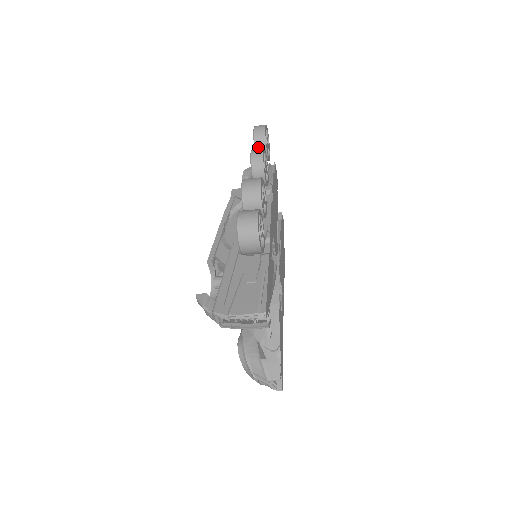
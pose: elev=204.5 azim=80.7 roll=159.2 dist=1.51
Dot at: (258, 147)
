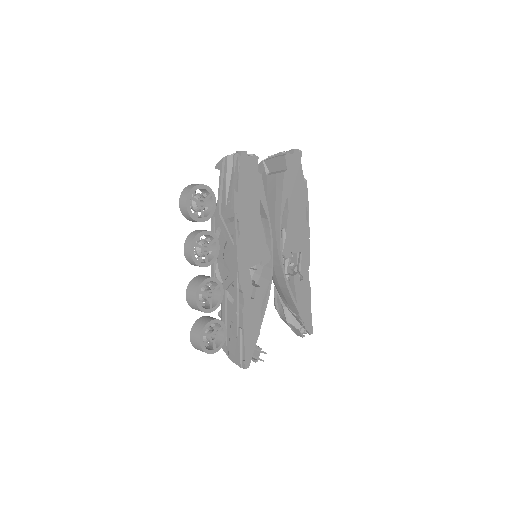
Dot at: (193, 221)
